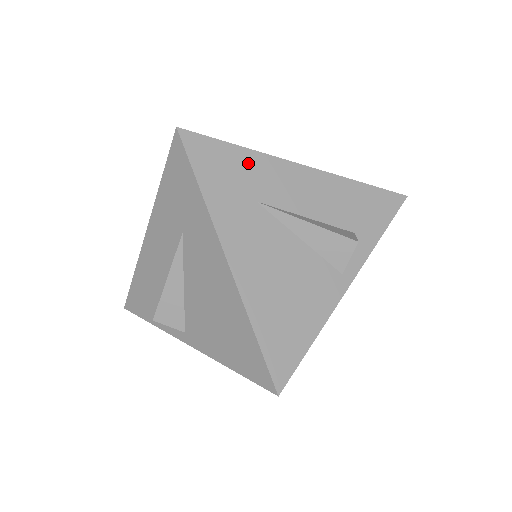
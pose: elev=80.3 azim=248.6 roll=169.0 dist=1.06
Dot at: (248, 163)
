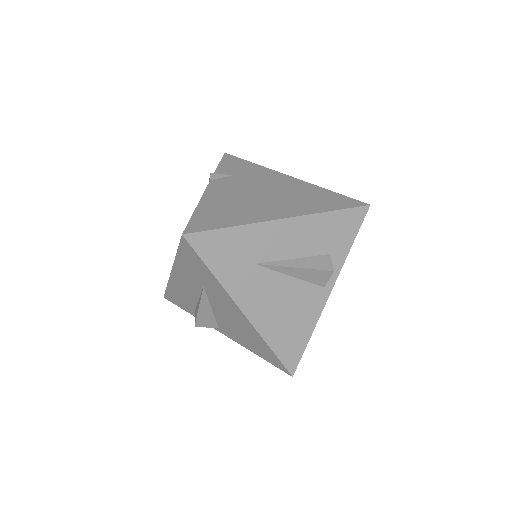
Dot at: (242, 237)
